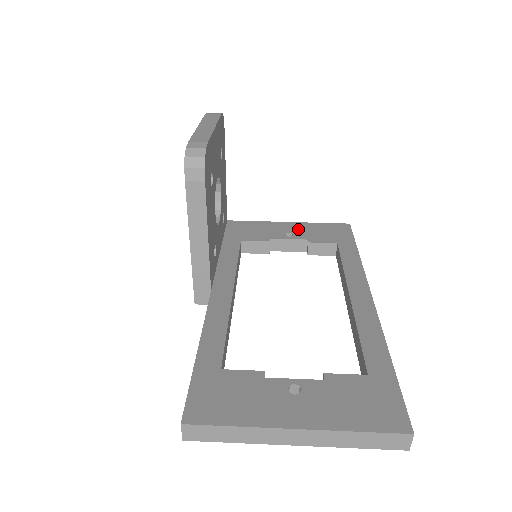
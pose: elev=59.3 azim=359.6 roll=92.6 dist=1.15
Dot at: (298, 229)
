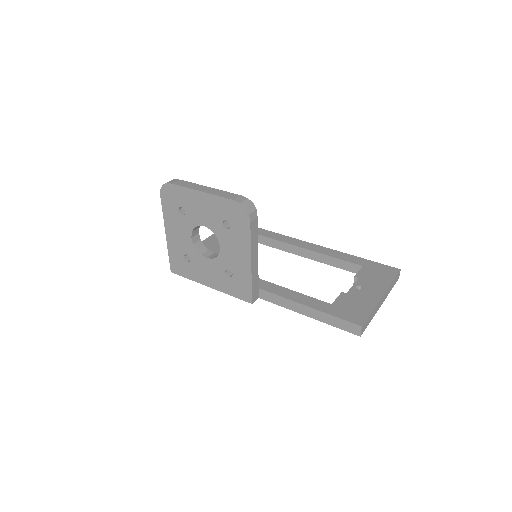
Dot at: occluded
